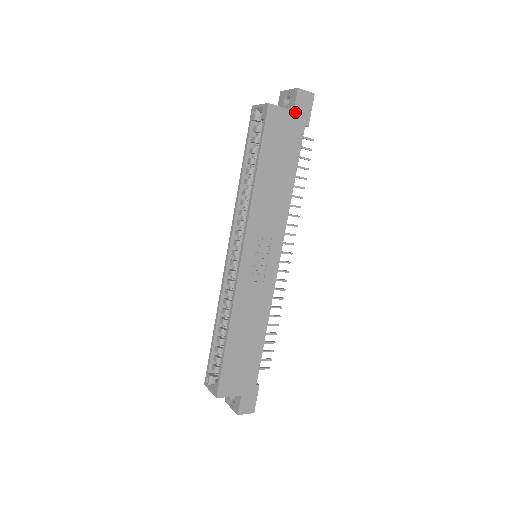
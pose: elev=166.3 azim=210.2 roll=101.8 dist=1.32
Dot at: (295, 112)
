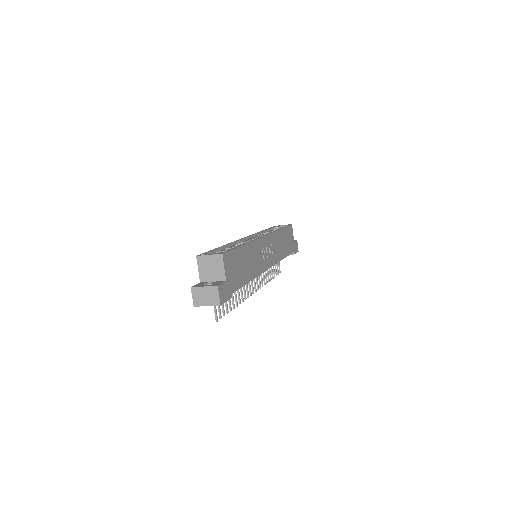
Dot at: (294, 243)
